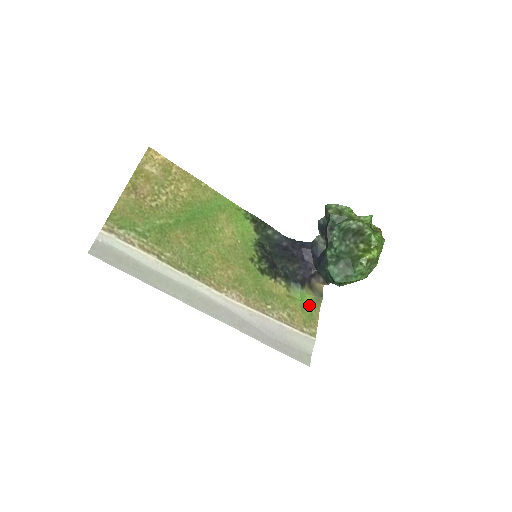
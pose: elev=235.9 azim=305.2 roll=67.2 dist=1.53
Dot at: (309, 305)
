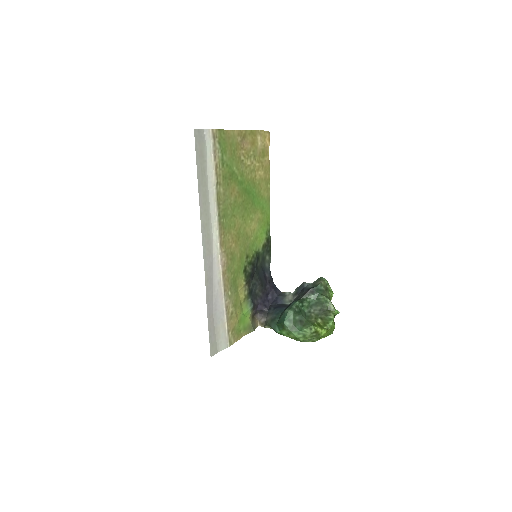
Dot at: (244, 324)
